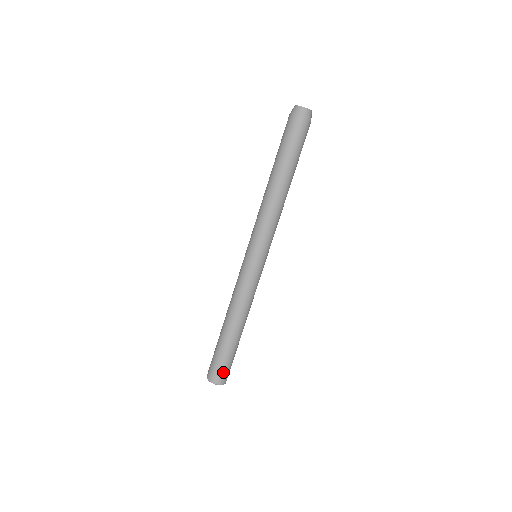
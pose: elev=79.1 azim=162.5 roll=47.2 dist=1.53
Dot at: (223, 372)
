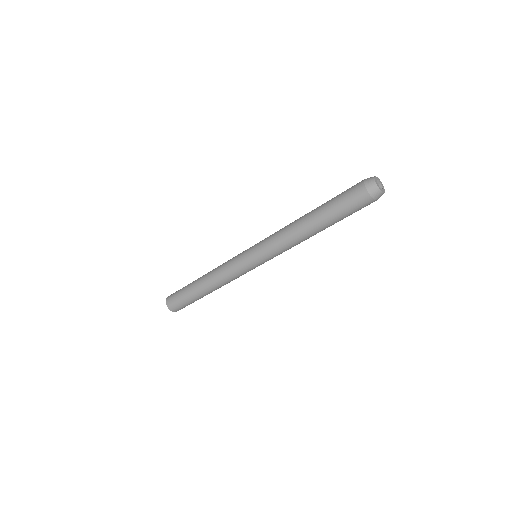
Dot at: occluded
